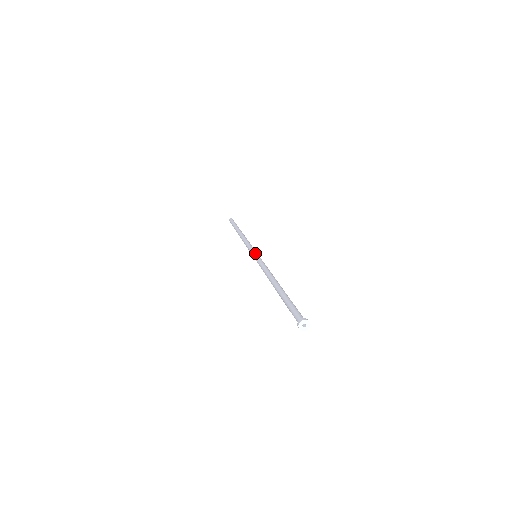
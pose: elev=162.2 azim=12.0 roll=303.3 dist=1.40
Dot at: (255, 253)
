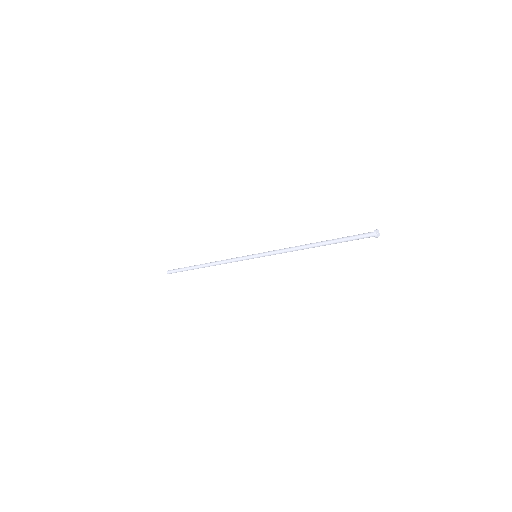
Dot at: (255, 254)
